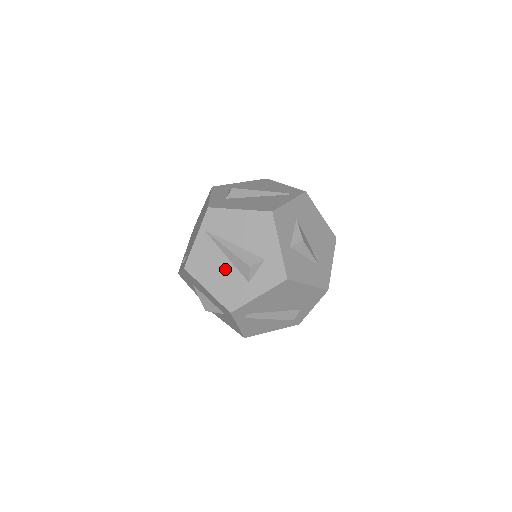
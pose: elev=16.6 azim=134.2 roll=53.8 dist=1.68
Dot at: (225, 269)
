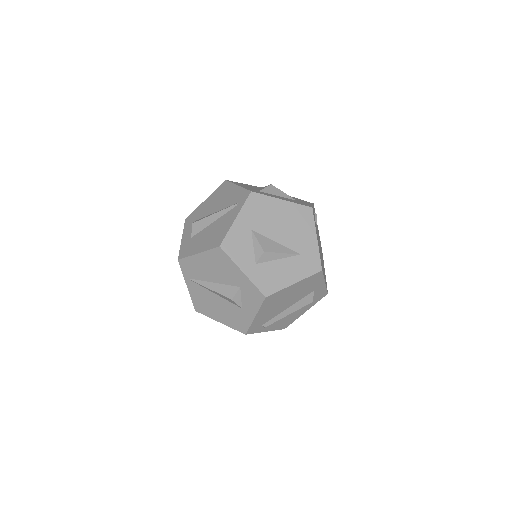
Dot at: (220, 303)
